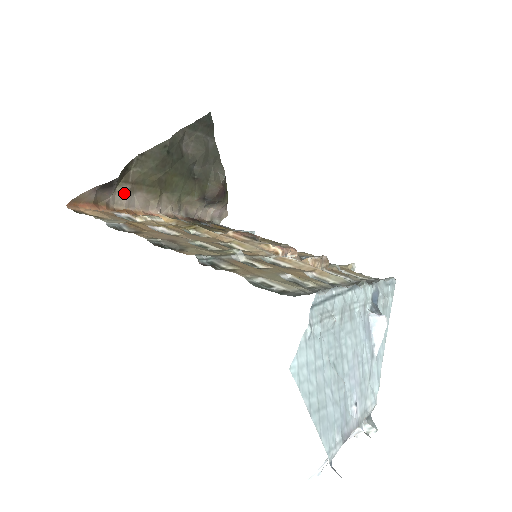
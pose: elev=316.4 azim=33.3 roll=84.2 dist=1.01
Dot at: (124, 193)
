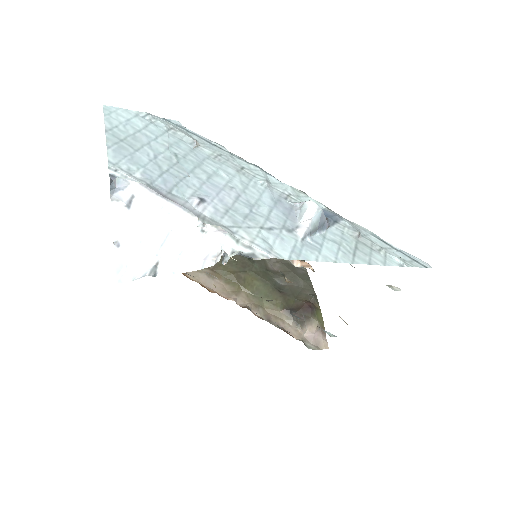
Dot at: (203, 274)
